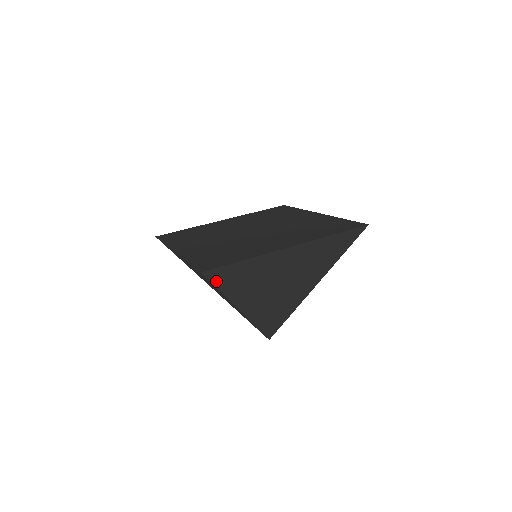
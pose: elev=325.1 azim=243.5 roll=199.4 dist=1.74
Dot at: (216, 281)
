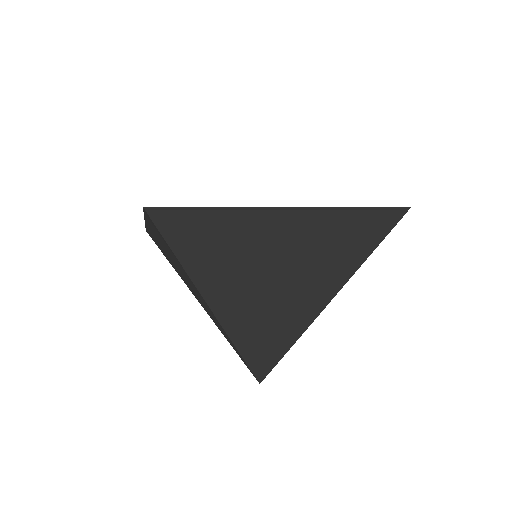
Dot at: (168, 234)
